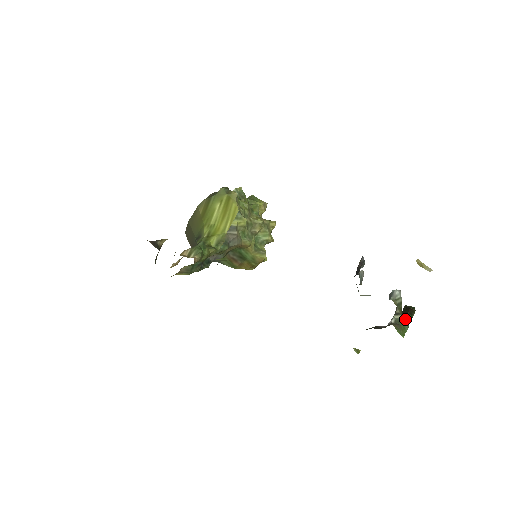
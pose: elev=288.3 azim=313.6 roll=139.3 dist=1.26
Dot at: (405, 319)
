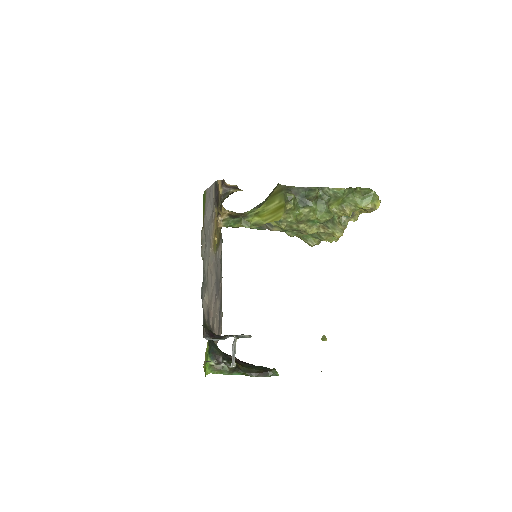
Dot at: (236, 372)
